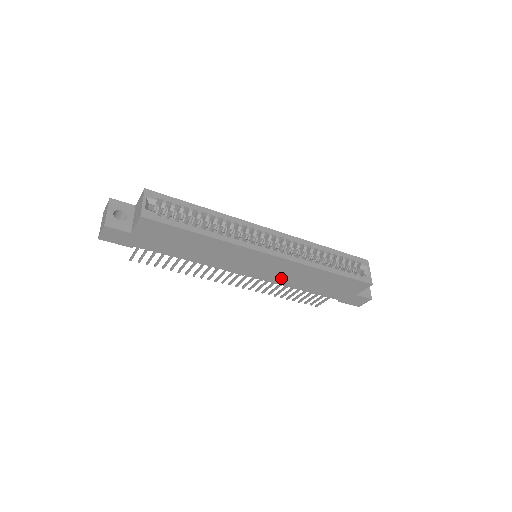
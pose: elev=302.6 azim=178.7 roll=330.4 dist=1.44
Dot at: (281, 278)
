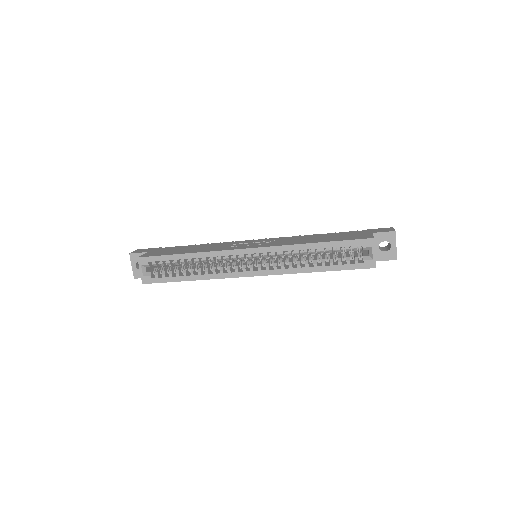
Dot at: occluded
